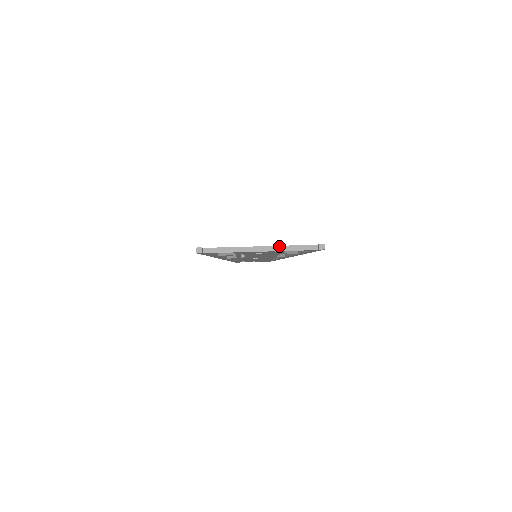
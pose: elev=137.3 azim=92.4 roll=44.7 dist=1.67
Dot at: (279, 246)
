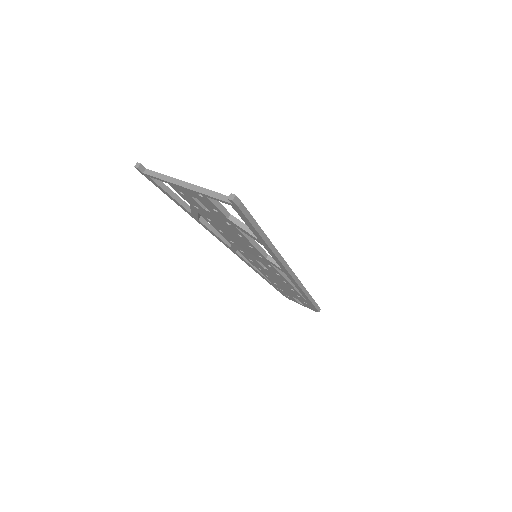
Dot at: (202, 187)
